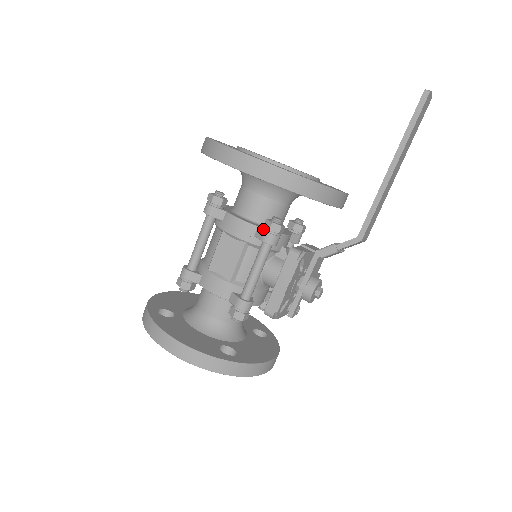
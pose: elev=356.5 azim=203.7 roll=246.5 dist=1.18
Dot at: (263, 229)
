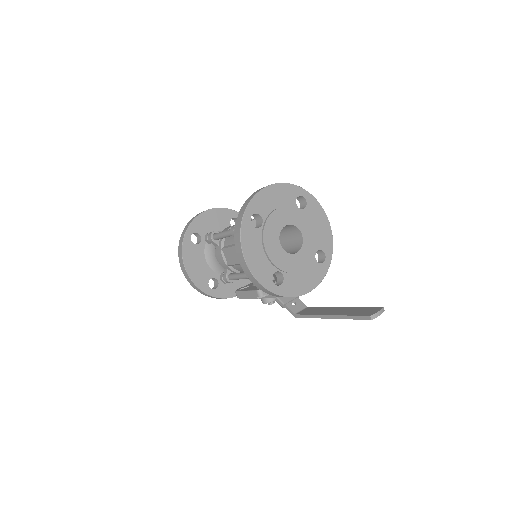
Dot at: occluded
